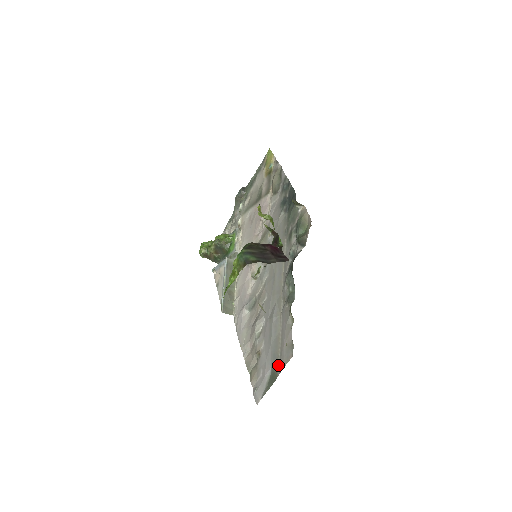
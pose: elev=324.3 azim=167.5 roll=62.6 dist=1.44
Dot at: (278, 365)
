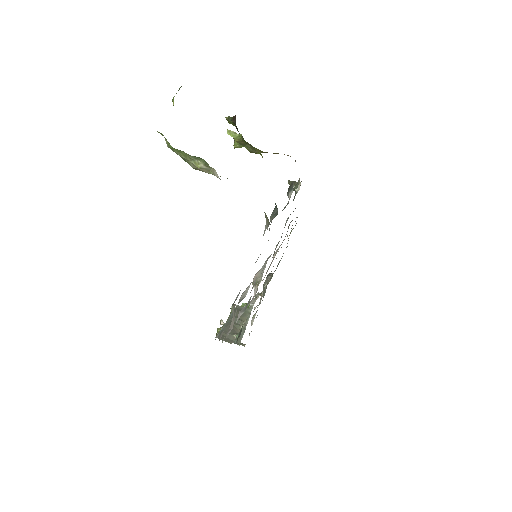
Dot at: occluded
